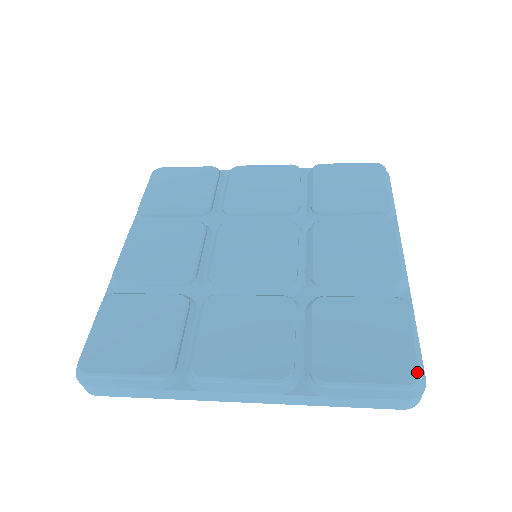
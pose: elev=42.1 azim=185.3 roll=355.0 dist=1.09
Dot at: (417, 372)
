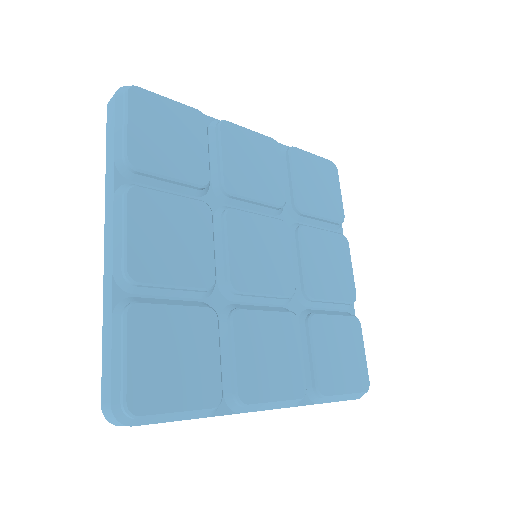
Dot at: (369, 381)
